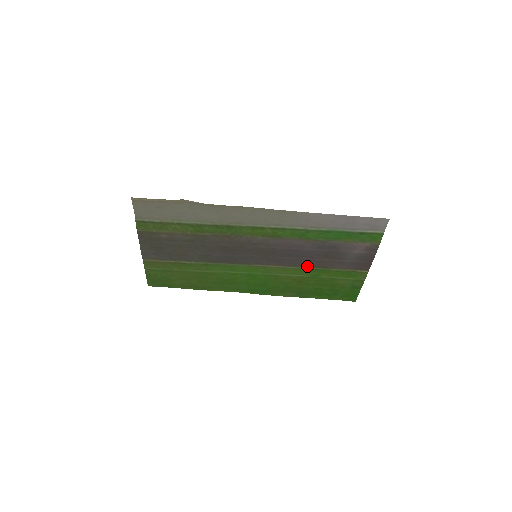
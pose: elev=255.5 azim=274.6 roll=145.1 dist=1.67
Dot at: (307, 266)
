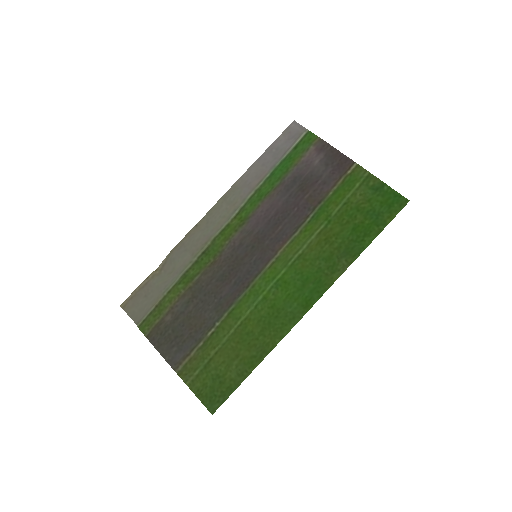
Dot at: (307, 218)
